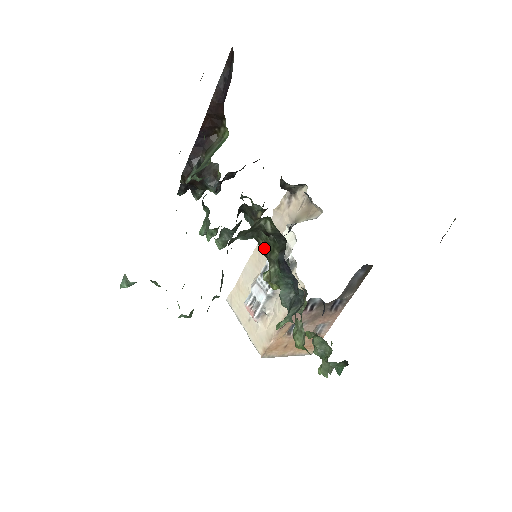
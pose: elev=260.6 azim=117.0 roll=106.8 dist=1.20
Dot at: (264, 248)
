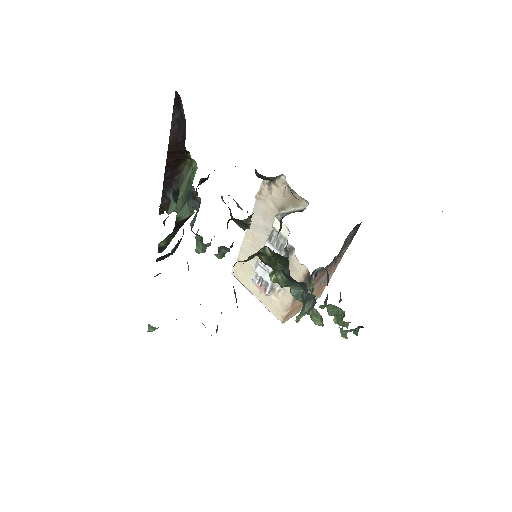
Dot at: (266, 261)
